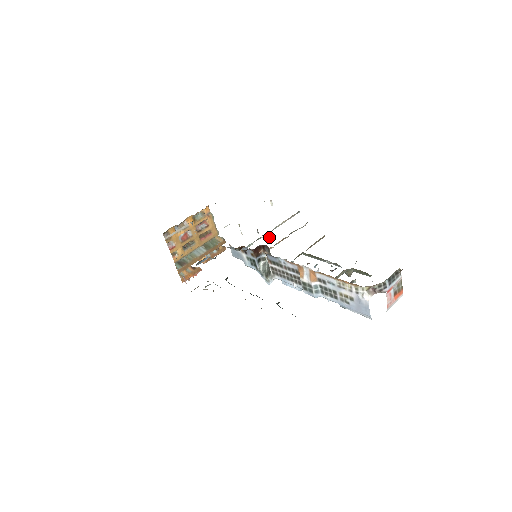
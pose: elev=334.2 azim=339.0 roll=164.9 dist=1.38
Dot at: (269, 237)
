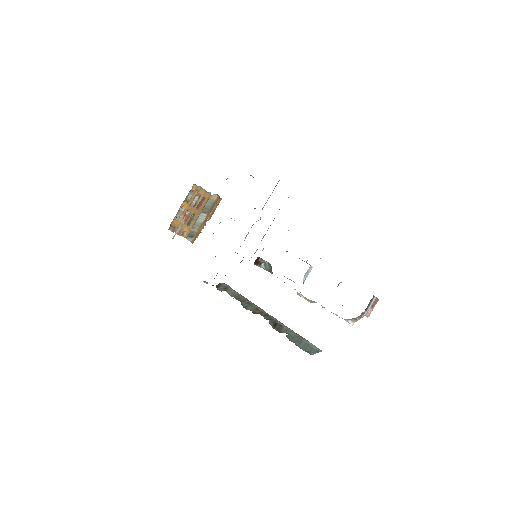
Dot at: occluded
